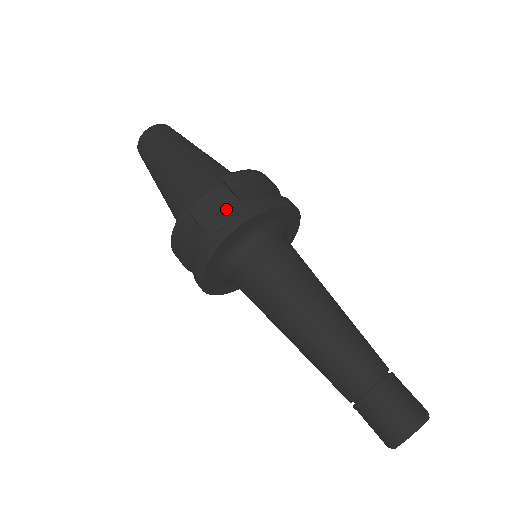
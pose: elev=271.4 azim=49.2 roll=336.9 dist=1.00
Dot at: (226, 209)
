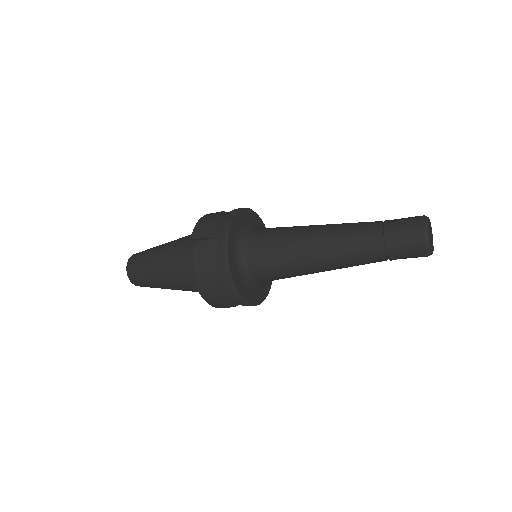
Dot at: (212, 251)
